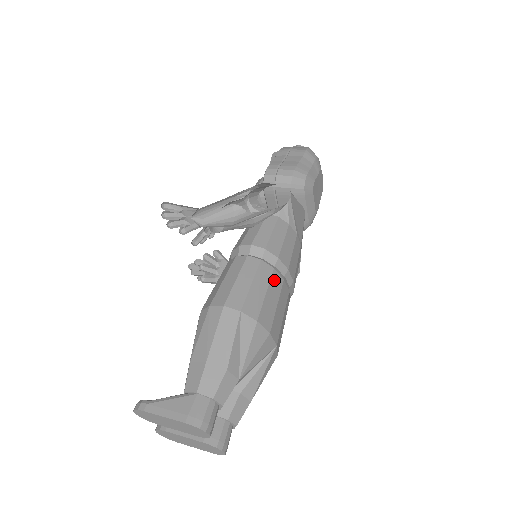
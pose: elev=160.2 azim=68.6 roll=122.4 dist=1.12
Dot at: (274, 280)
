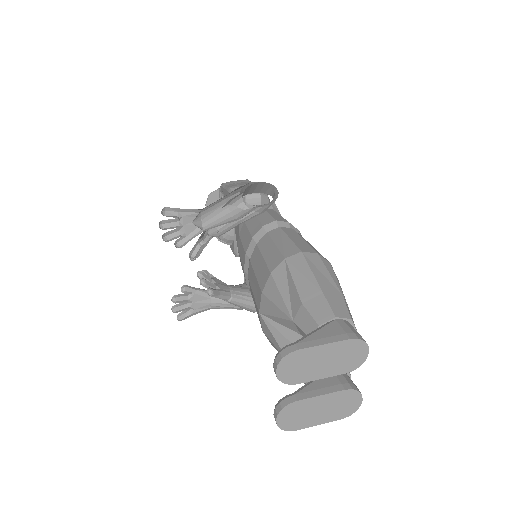
Dot at: occluded
